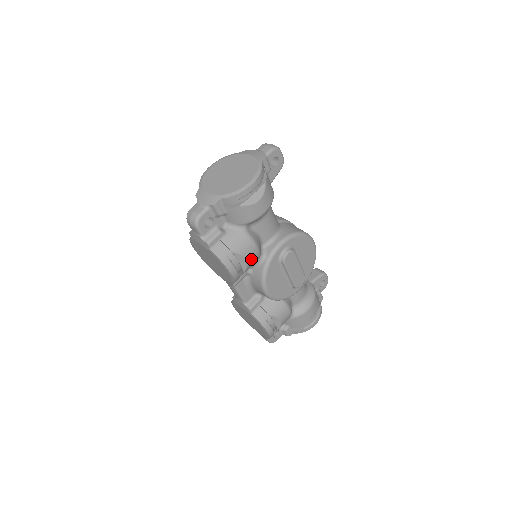
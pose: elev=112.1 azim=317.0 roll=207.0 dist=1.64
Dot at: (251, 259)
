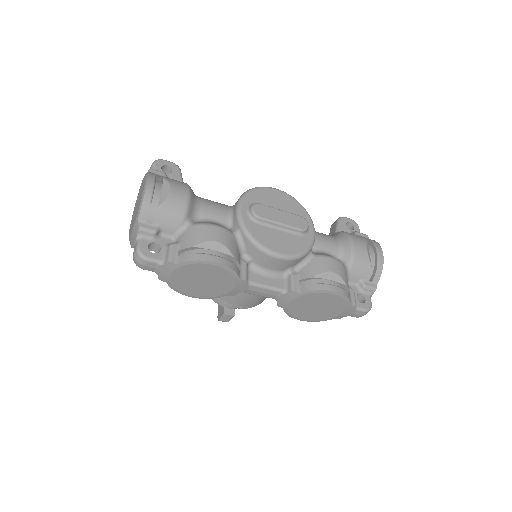
Dot at: (223, 239)
